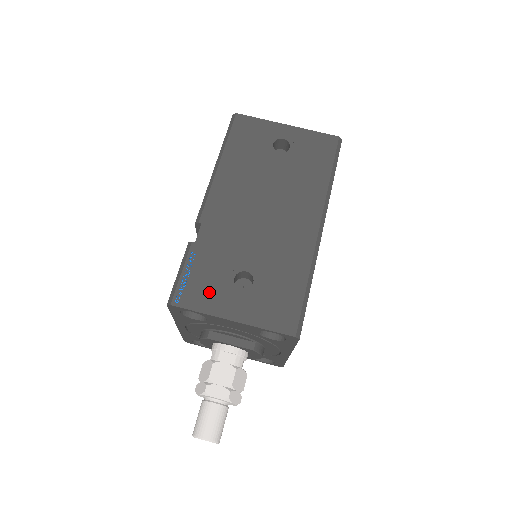
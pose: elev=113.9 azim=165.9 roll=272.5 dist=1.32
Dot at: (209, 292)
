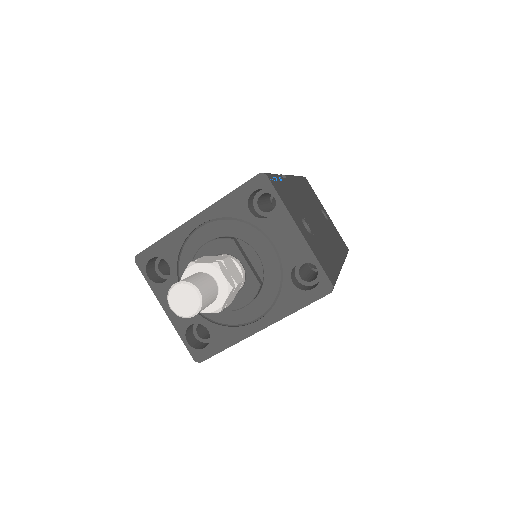
Dot at: (288, 202)
